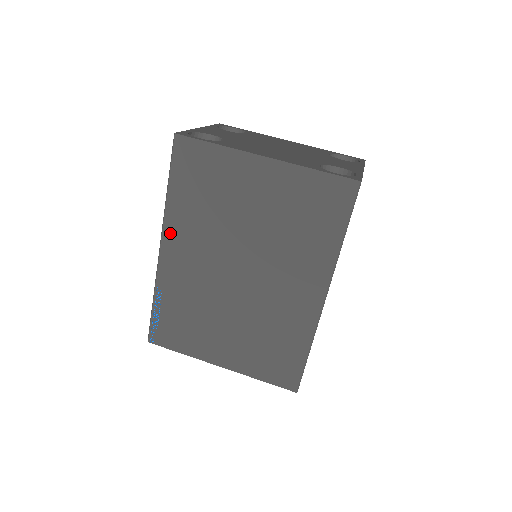
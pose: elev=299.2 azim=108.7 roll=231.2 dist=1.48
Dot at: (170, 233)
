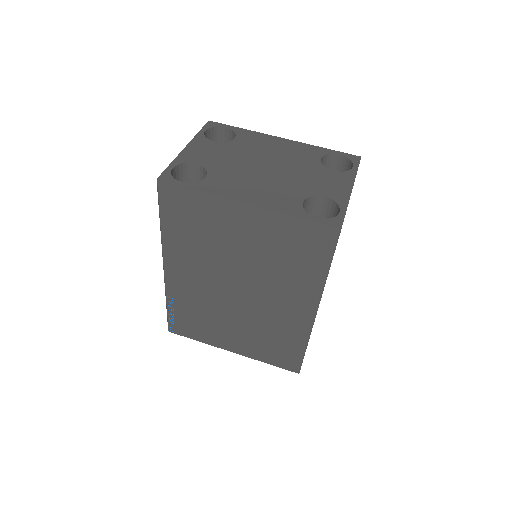
Dot at: (170, 258)
